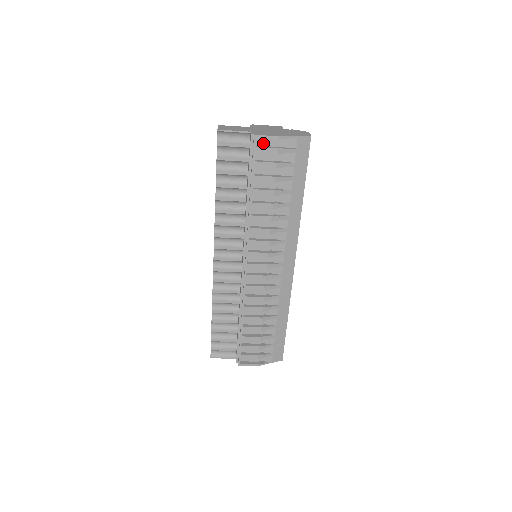
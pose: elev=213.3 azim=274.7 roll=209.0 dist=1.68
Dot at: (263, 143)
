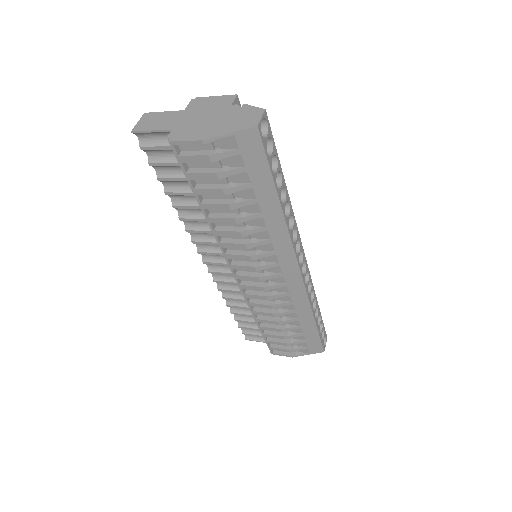
Dot at: (189, 147)
